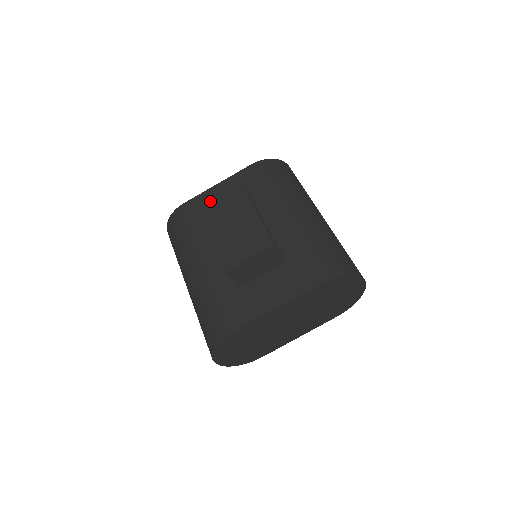
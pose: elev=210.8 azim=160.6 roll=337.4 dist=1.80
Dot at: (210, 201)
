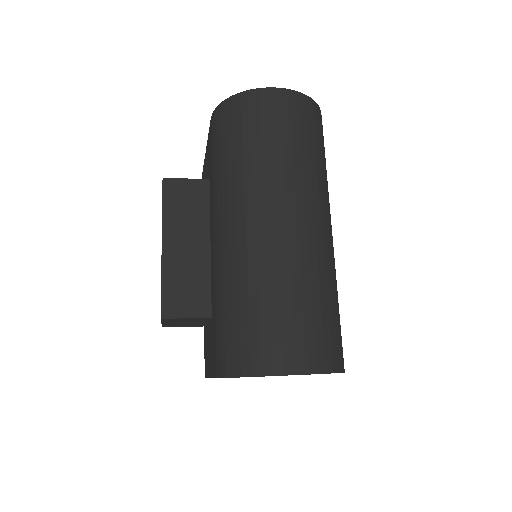
Dot at: occluded
